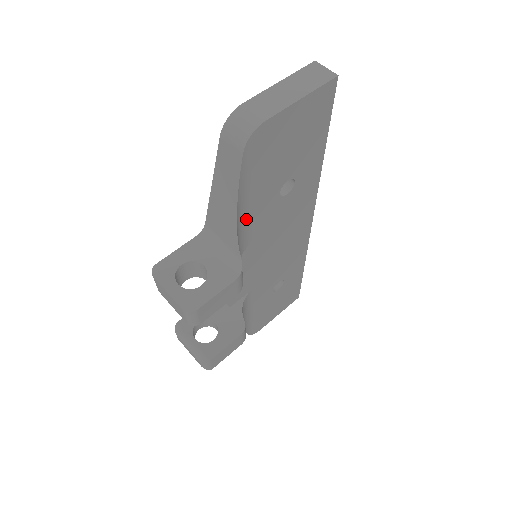
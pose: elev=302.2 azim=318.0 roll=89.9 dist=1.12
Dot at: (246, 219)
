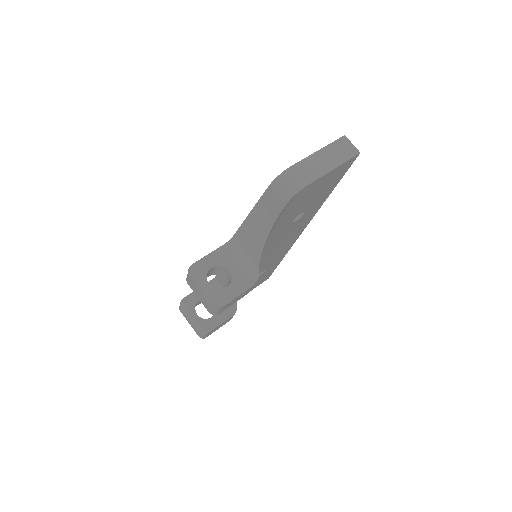
Dot at: occluded
